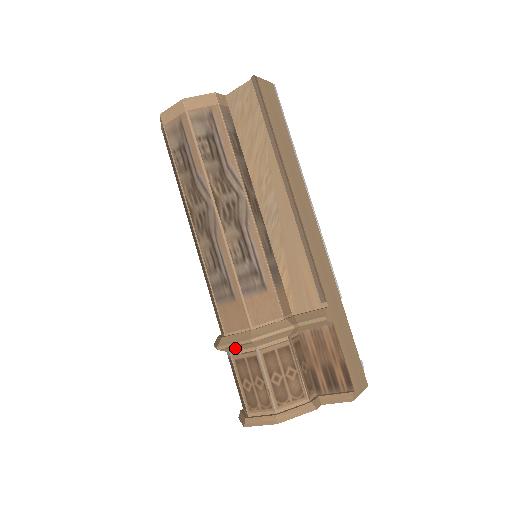
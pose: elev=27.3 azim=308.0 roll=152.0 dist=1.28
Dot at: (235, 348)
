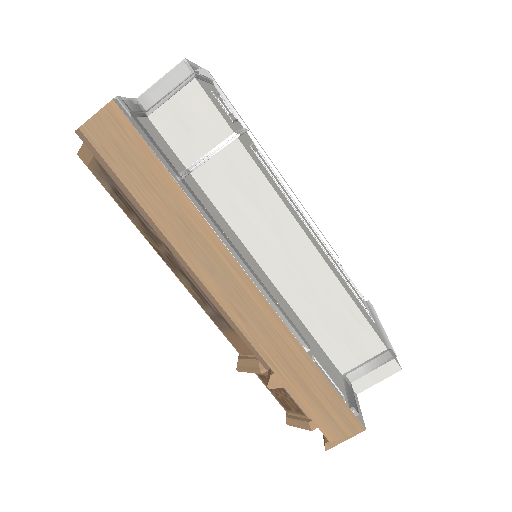
Dot at: occluded
